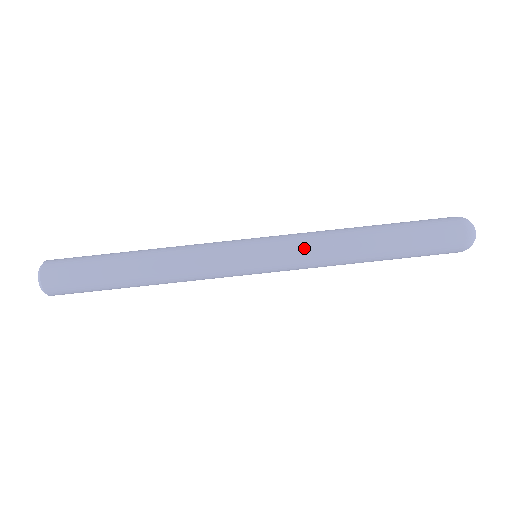
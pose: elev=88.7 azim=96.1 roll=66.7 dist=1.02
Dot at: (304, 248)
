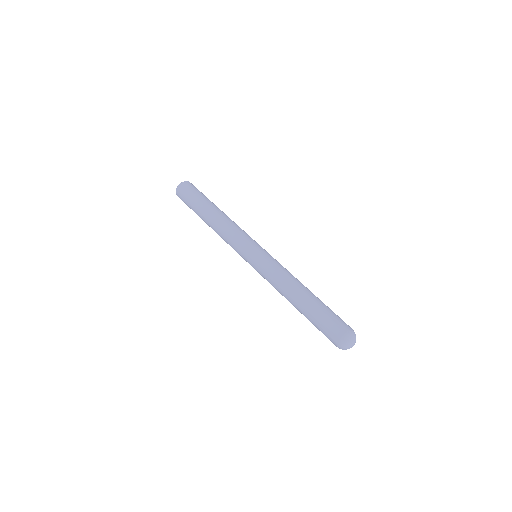
Dot at: (279, 265)
